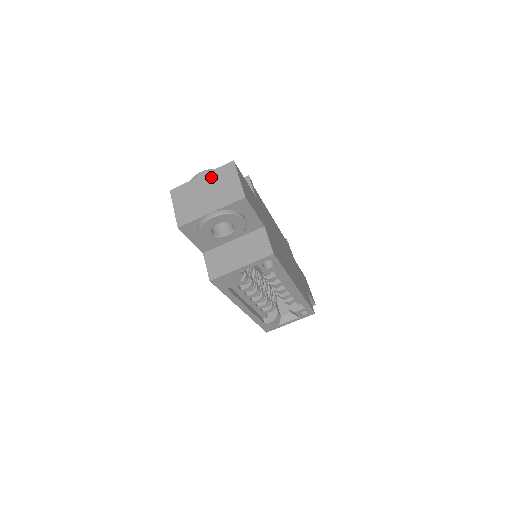
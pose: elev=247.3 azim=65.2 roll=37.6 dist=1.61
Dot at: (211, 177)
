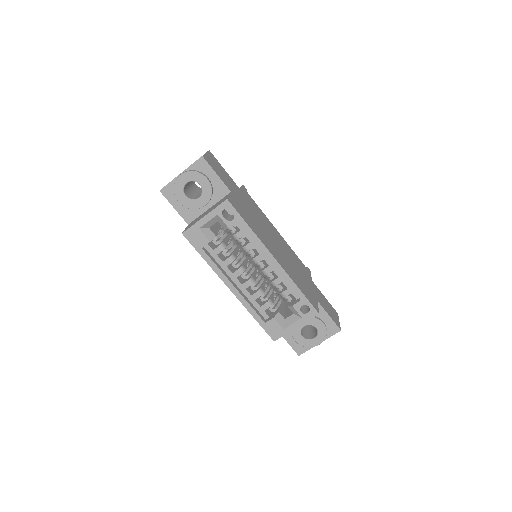
Dot at: occluded
